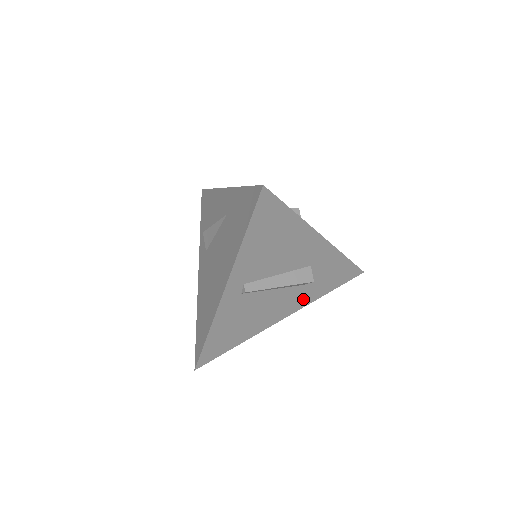
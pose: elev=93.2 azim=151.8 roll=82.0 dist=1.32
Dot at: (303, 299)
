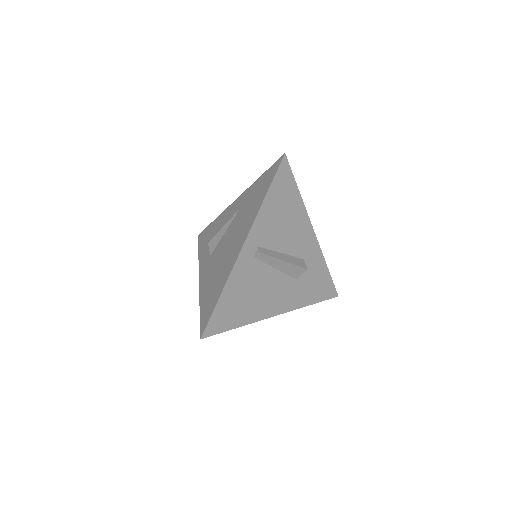
Dot at: (294, 299)
